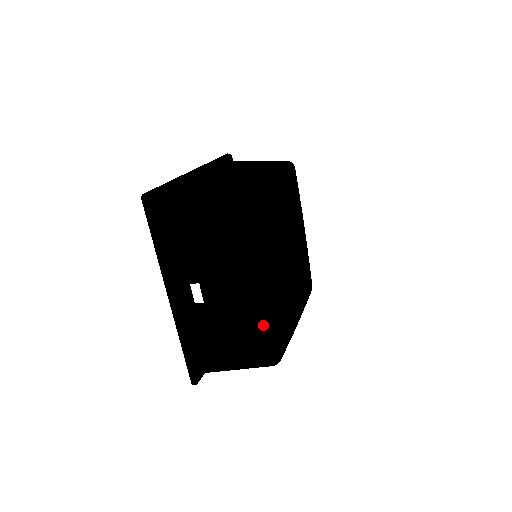
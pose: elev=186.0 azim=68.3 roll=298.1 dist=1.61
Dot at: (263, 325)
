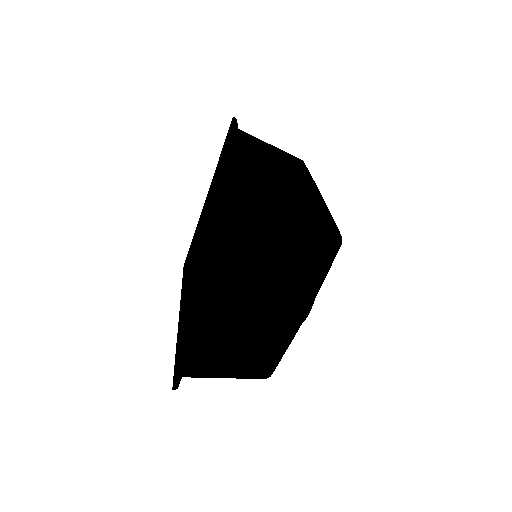
Dot at: (282, 347)
